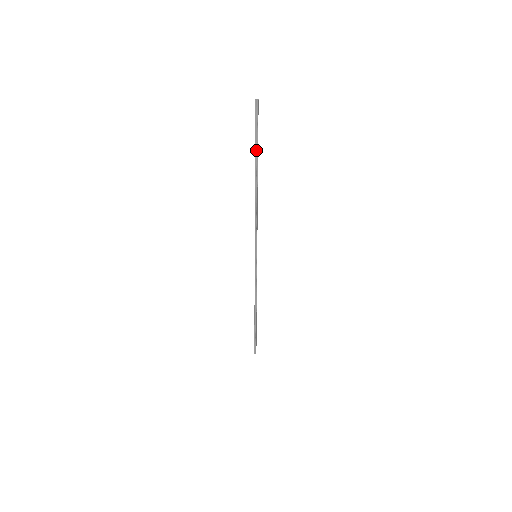
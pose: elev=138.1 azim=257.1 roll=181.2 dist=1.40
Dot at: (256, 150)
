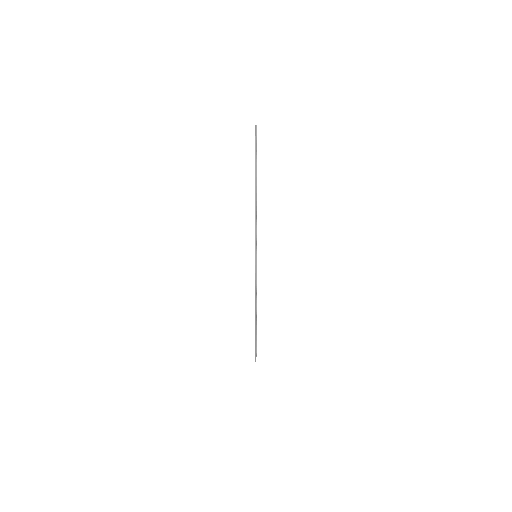
Dot at: (256, 163)
